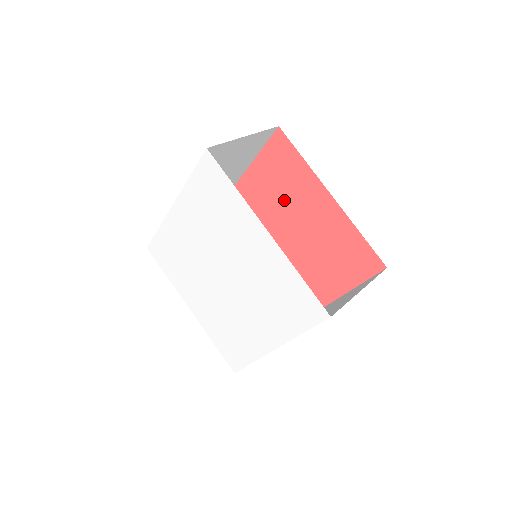
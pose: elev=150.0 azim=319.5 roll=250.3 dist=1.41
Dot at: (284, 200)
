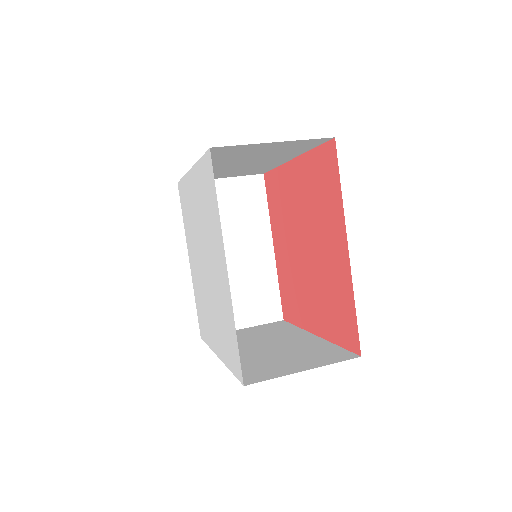
Dot at: (315, 214)
